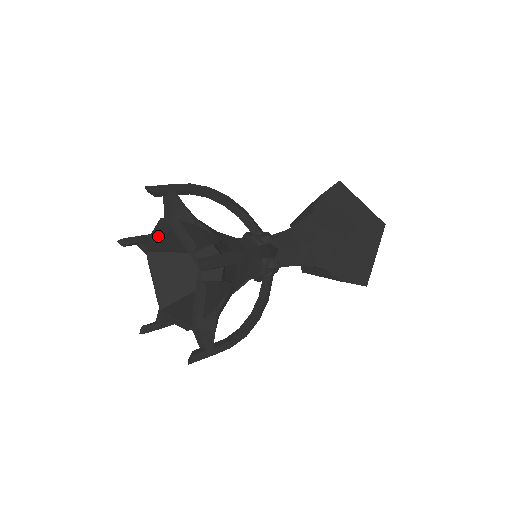
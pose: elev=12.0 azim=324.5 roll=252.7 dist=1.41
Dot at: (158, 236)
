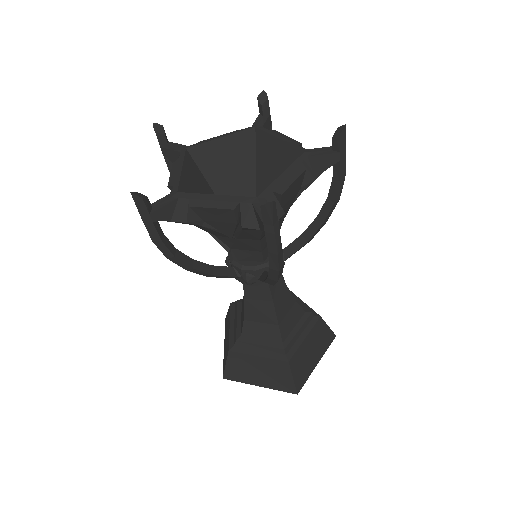
Dot at: (223, 139)
